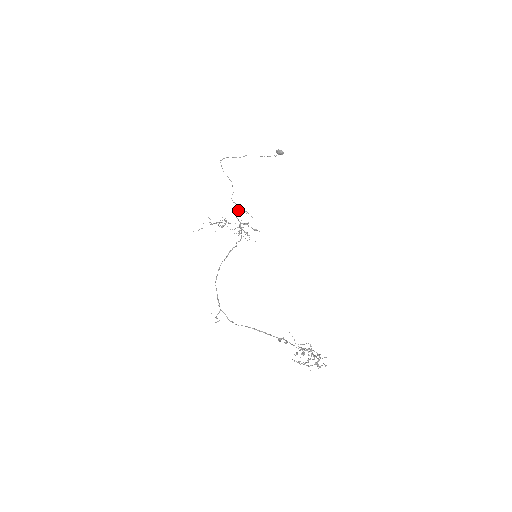
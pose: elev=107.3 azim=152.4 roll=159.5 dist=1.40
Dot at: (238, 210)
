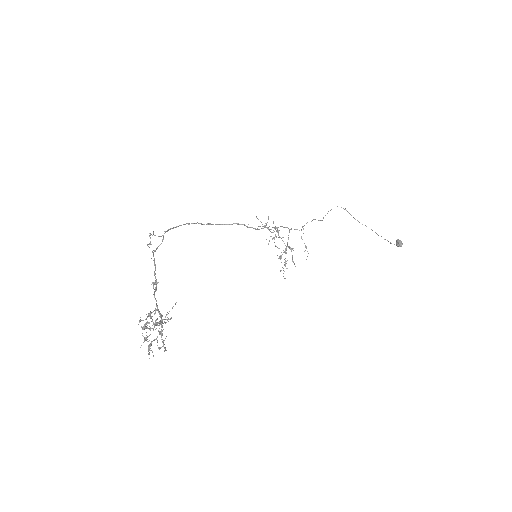
Dot at: occluded
